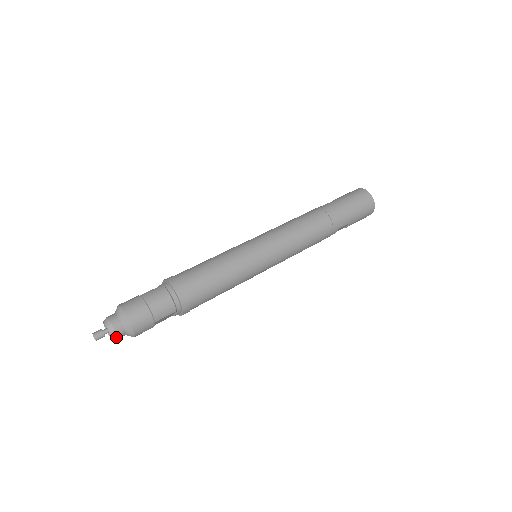
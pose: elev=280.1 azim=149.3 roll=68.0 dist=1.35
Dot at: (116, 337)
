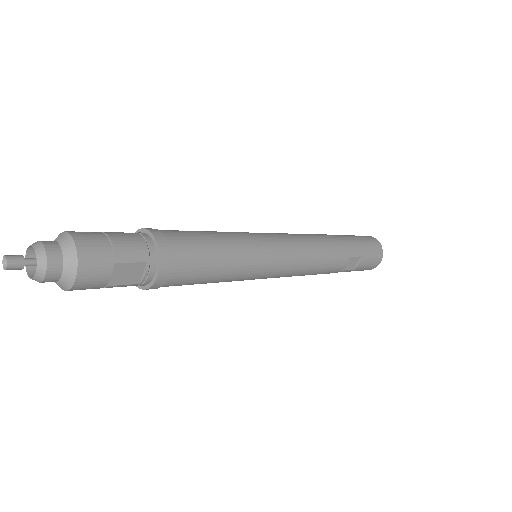
Dot at: (45, 266)
